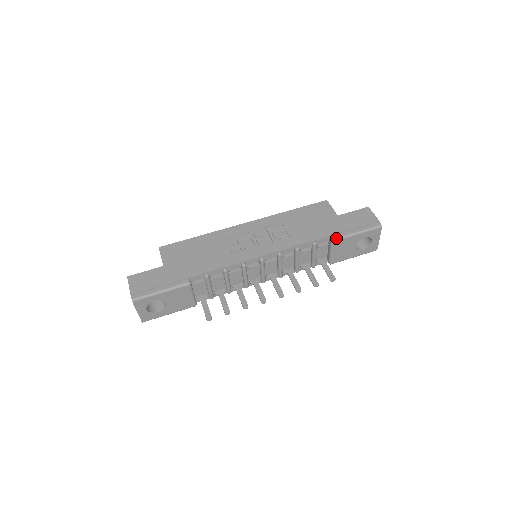
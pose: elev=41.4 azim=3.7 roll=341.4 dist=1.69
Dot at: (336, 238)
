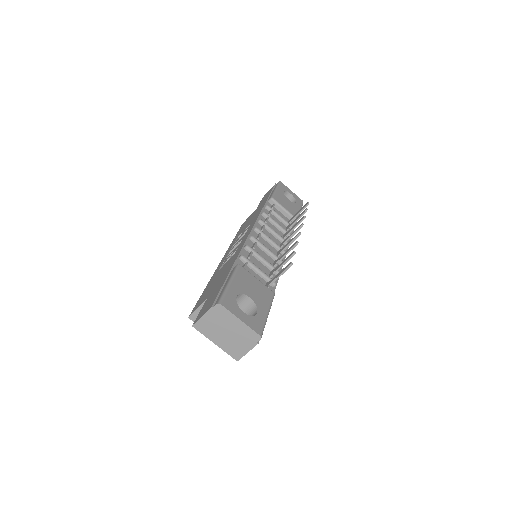
Dot at: (271, 196)
